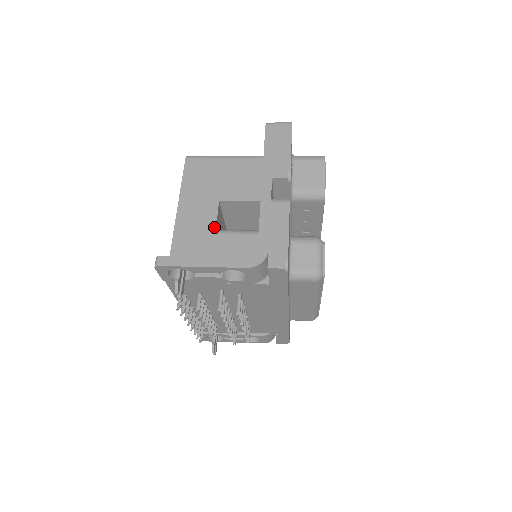
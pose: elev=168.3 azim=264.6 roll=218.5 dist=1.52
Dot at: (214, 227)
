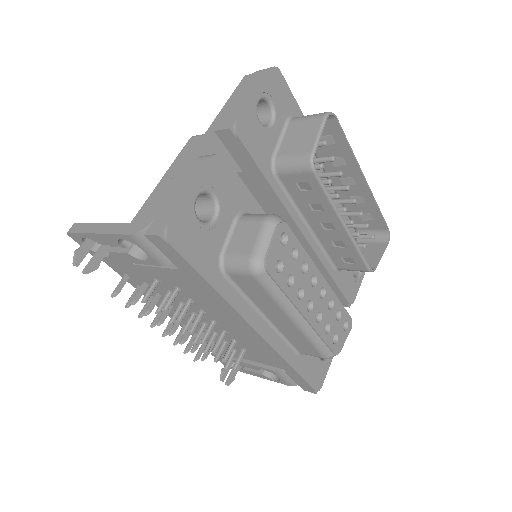
Dot at: occluded
